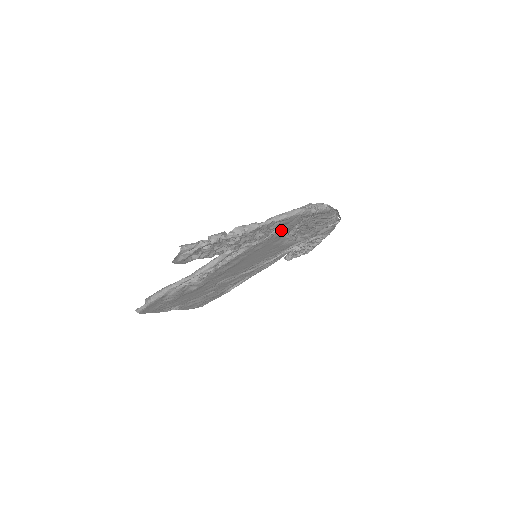
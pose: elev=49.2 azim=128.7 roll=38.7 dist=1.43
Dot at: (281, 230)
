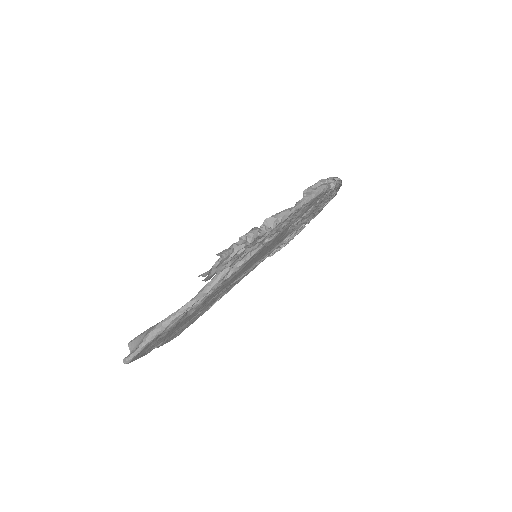
Dot at: (298, 216)
